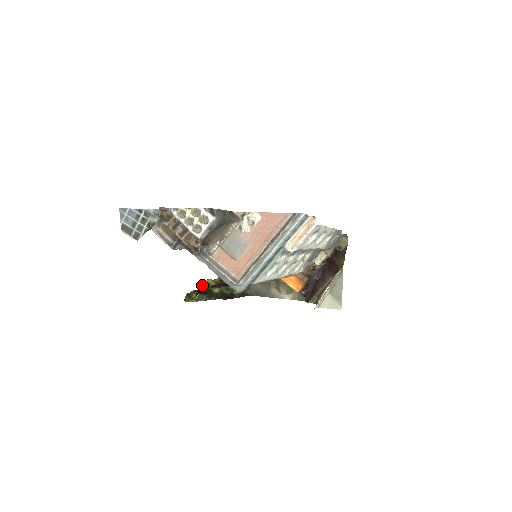
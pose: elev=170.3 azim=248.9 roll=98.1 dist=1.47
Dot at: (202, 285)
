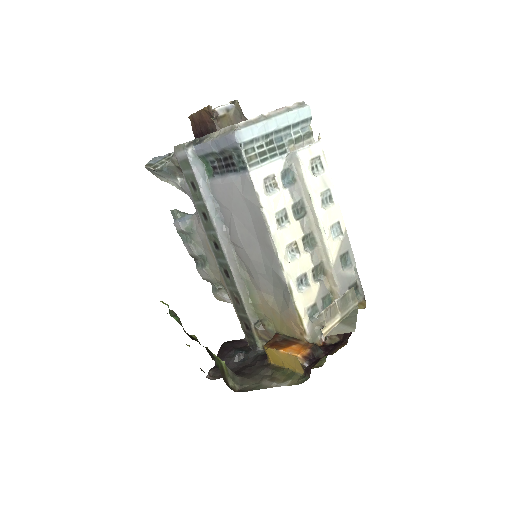
Dot at: occluded
